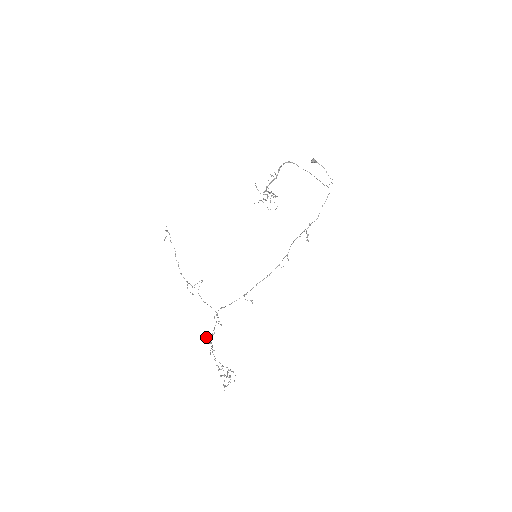
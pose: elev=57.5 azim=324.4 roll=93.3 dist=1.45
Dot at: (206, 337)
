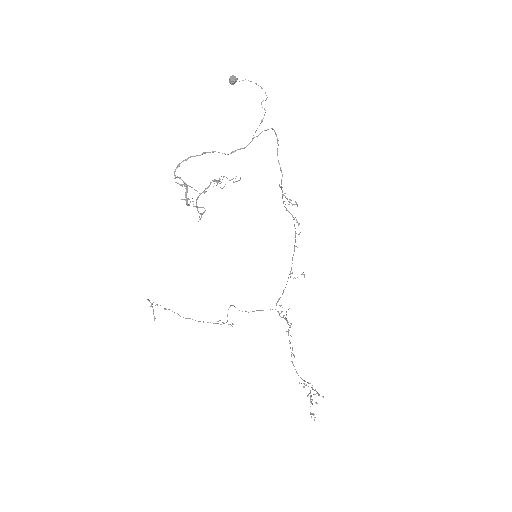
Dot at: occluded
